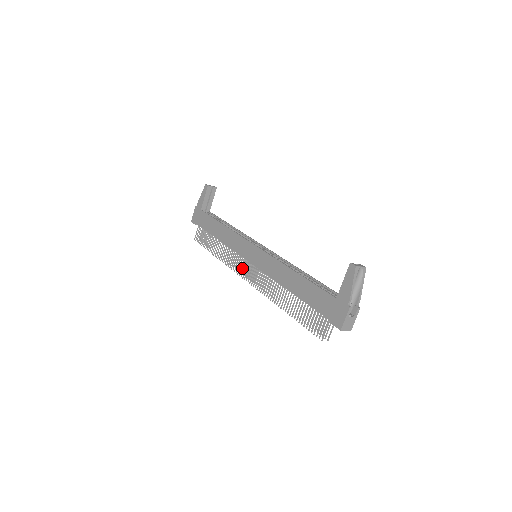
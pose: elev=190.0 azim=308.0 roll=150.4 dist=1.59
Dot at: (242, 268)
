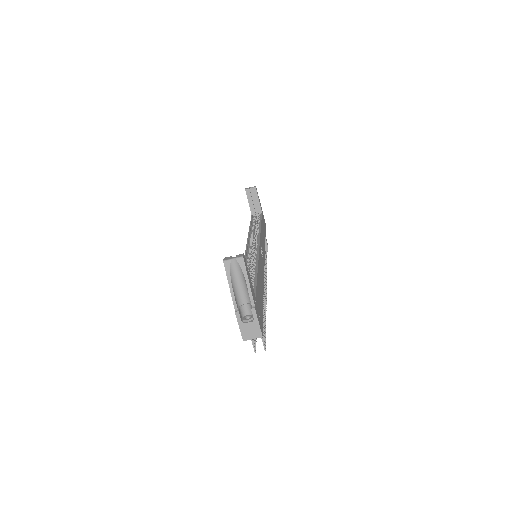
Dot at: occluded
